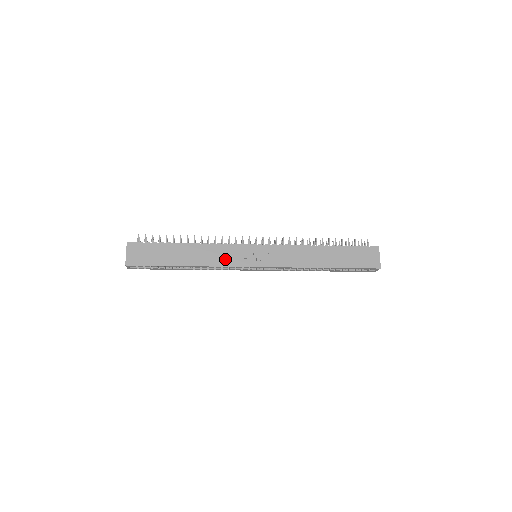
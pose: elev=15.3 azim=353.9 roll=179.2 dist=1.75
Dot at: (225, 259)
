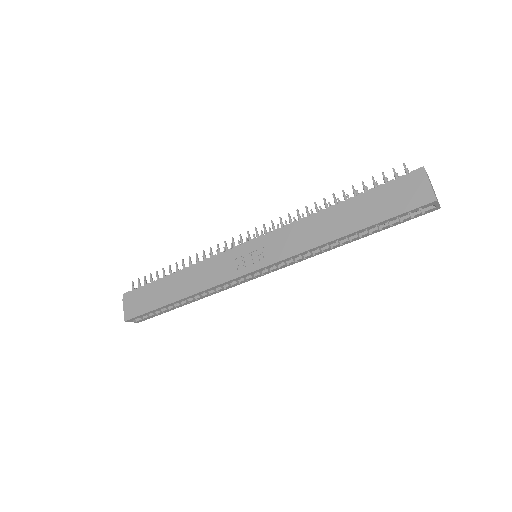
Dot at: (216, 275)
